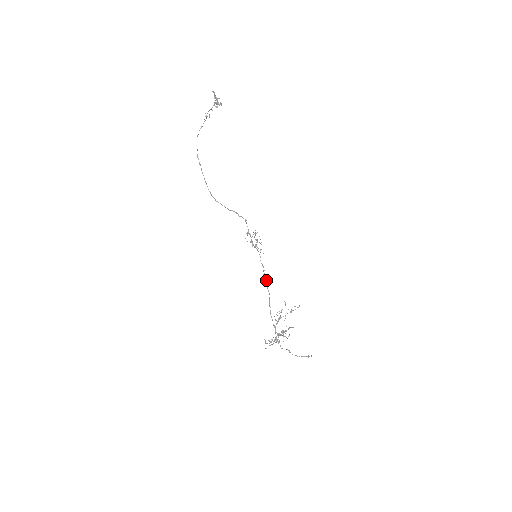
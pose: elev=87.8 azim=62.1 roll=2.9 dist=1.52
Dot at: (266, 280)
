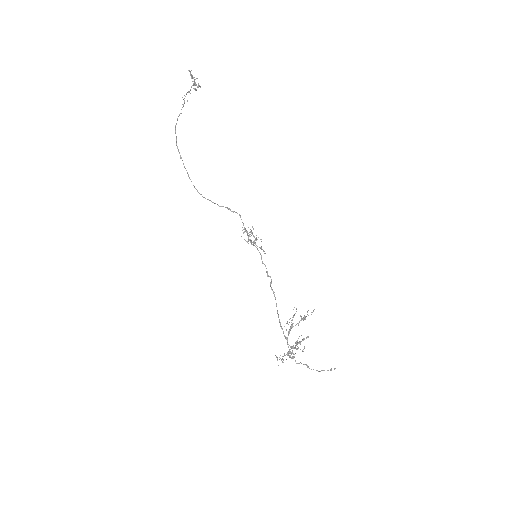
Dot at: (271, 283)
